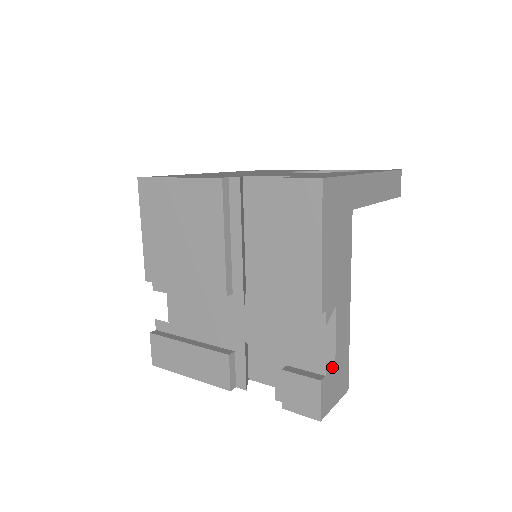
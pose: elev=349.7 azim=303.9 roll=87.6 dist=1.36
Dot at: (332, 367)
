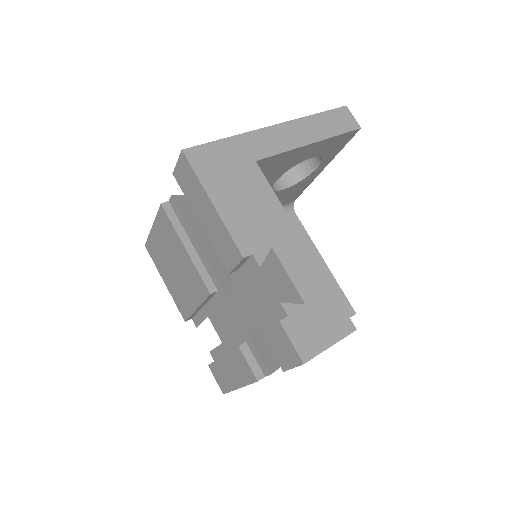
Dot at: (299, 307)
